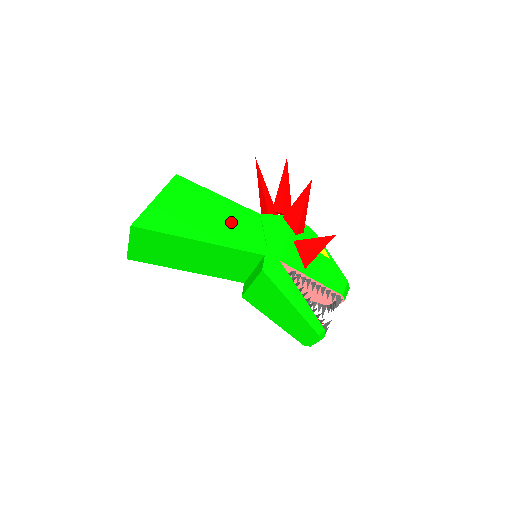
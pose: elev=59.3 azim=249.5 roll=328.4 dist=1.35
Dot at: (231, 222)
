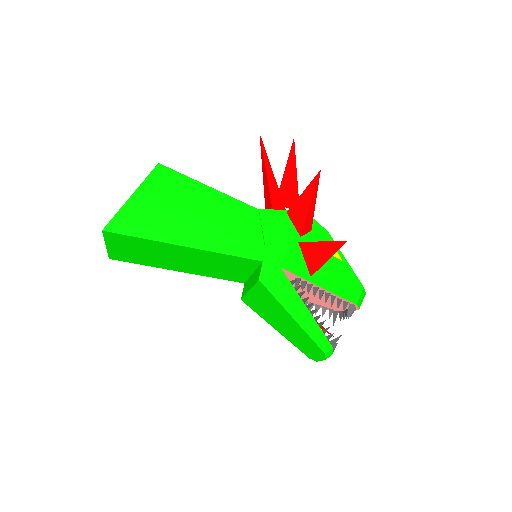
Dot at: (223, 221)
